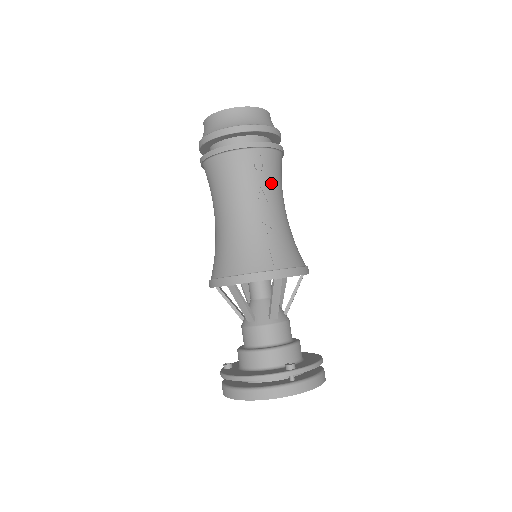
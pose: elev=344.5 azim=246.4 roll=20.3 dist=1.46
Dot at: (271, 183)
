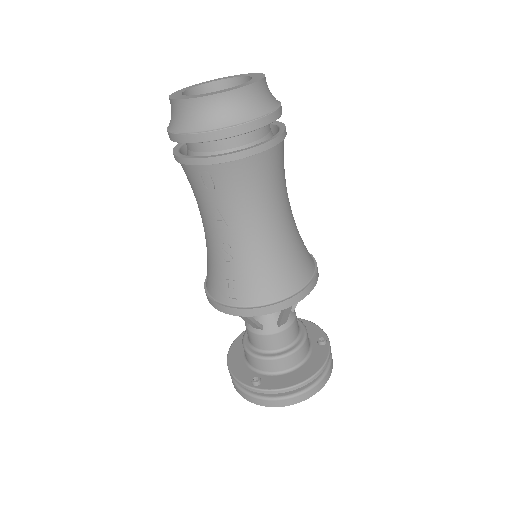
Dot at: (230, 204)
